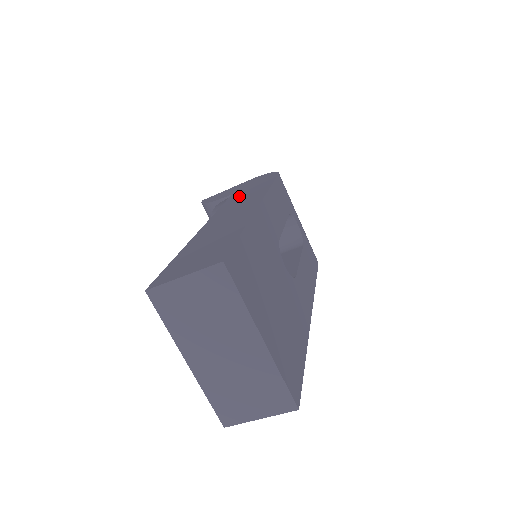
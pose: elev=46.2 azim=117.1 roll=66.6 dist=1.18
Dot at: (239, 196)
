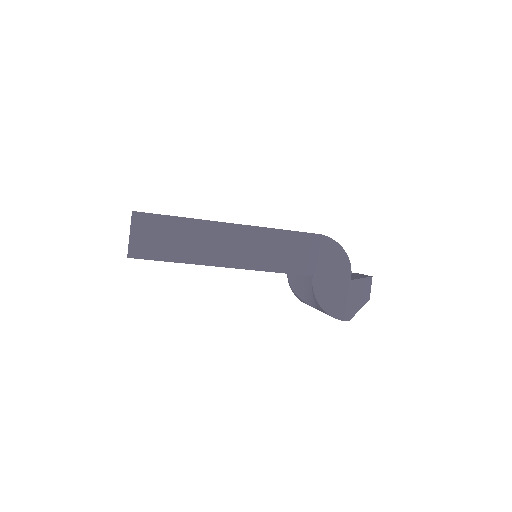
Dot at: occluded
